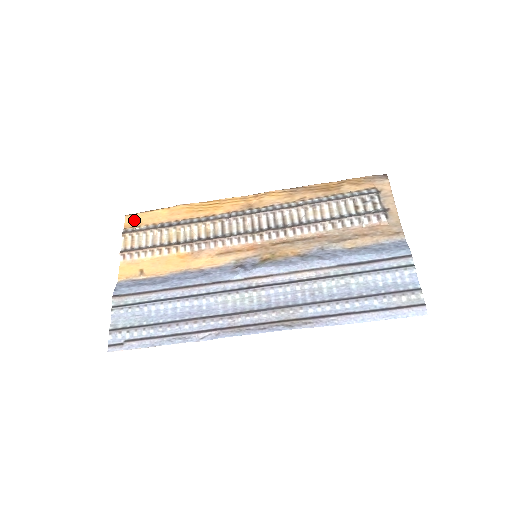
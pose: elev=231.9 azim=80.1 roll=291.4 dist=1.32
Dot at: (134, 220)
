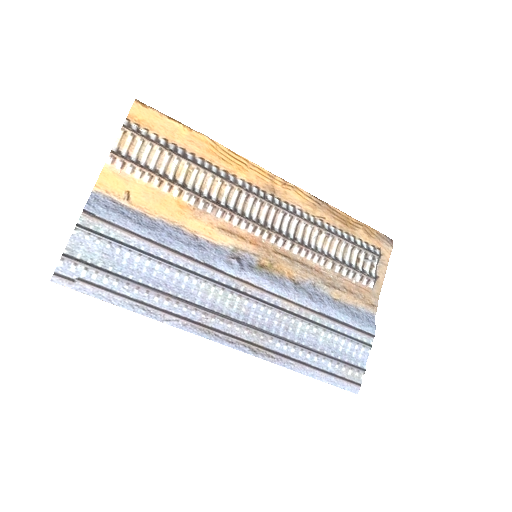
Dot at: (144, 116)
